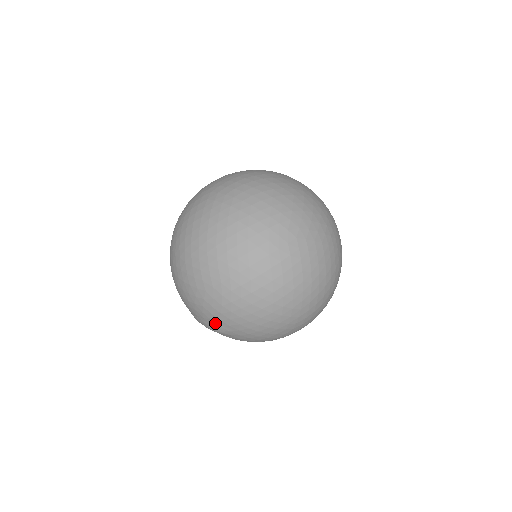
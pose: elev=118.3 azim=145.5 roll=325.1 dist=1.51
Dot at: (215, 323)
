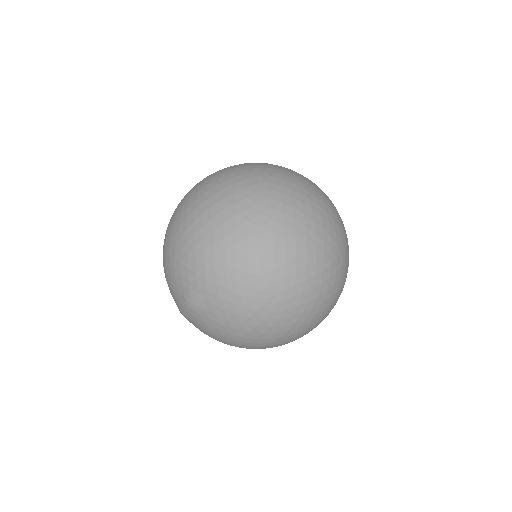
Dot at: (186, 289)
